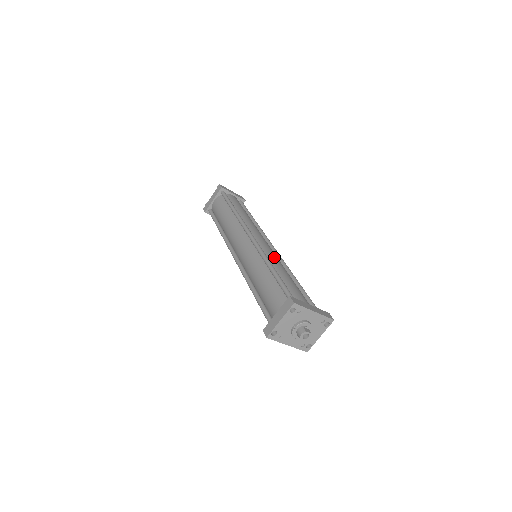
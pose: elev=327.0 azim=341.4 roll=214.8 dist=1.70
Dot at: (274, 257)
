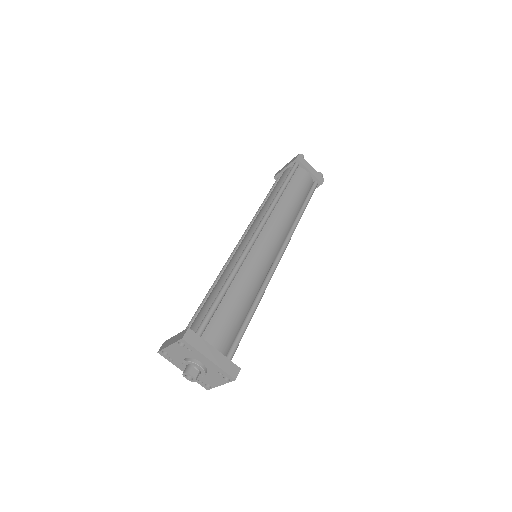
Dot at: (253, 270)
